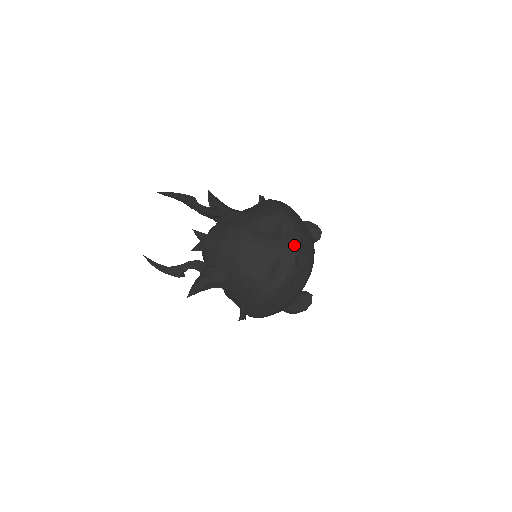
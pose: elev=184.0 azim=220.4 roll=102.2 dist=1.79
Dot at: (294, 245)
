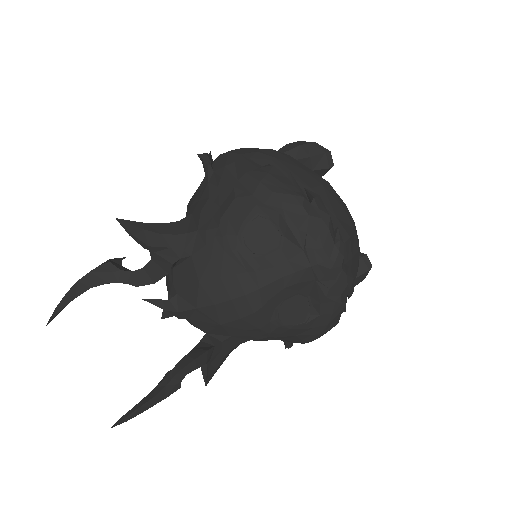
Dot at: (328, 249)
